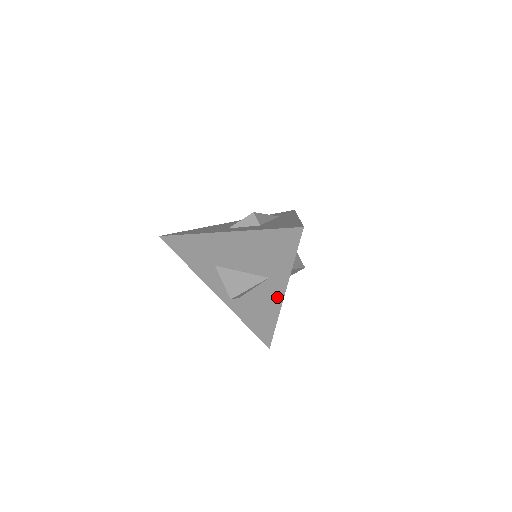
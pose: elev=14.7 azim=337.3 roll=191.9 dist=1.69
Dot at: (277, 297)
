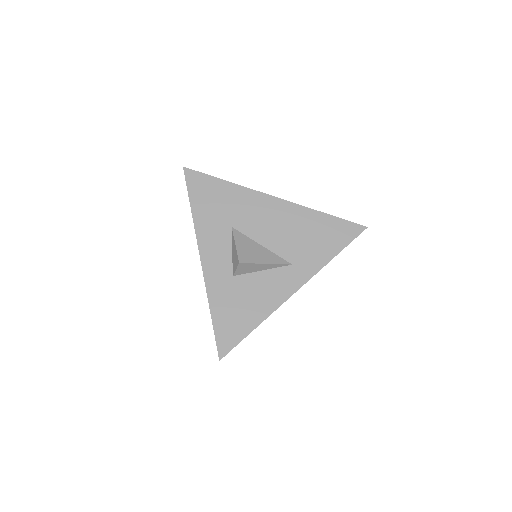
Dot at: (285, 290)
